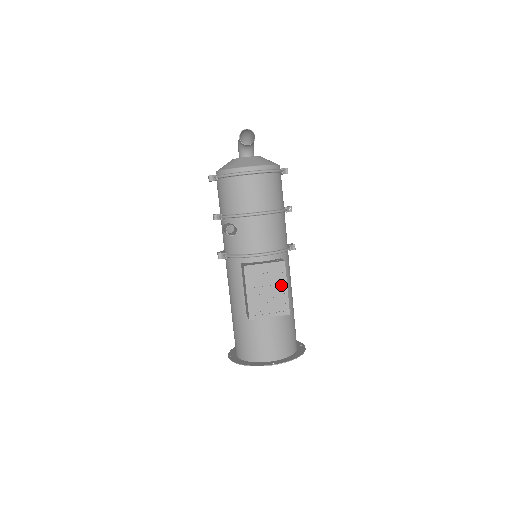
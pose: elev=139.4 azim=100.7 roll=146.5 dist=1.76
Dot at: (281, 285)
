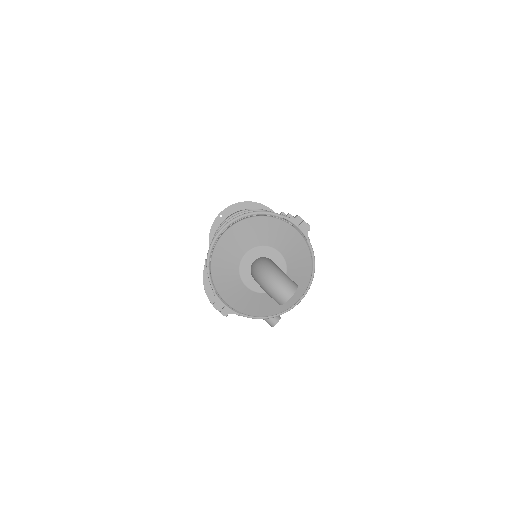
Dot at: occluded
